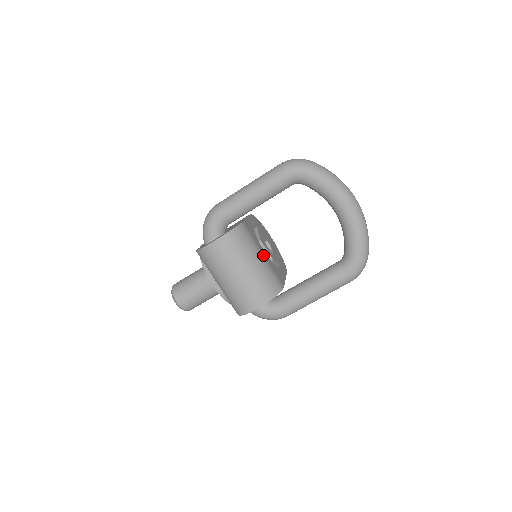
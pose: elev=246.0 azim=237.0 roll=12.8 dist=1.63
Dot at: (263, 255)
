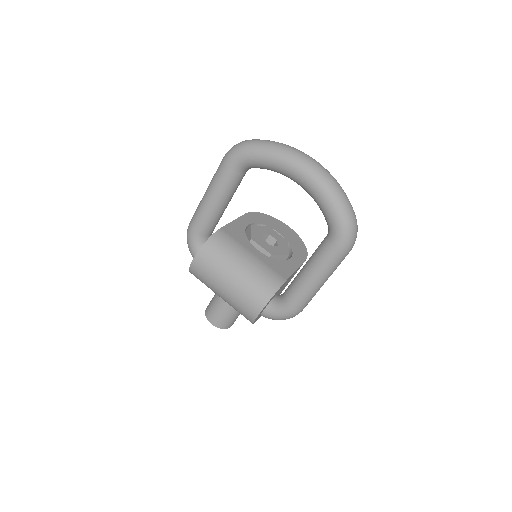
Dot at: (251, 255)
